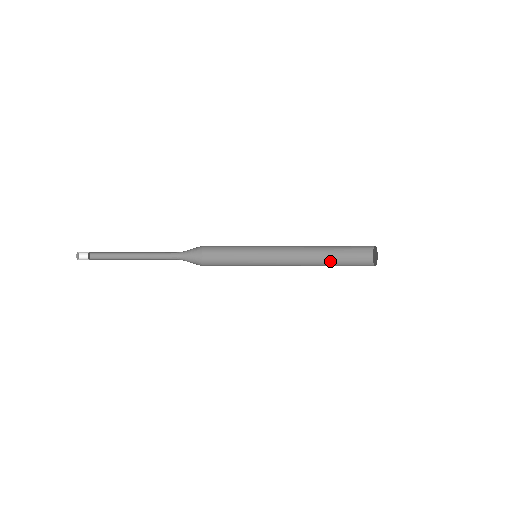
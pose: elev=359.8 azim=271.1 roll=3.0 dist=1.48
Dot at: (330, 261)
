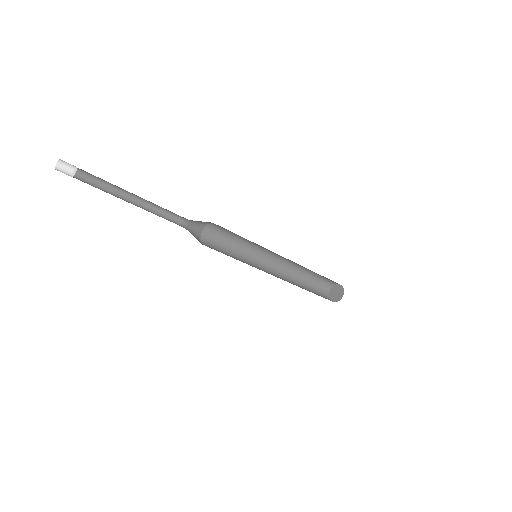
Dot at: (303, 282)
